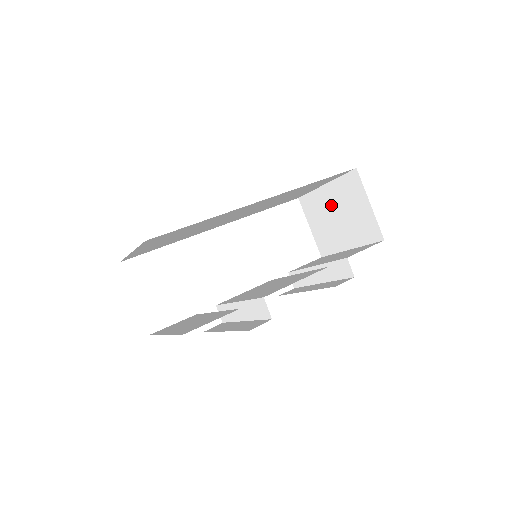
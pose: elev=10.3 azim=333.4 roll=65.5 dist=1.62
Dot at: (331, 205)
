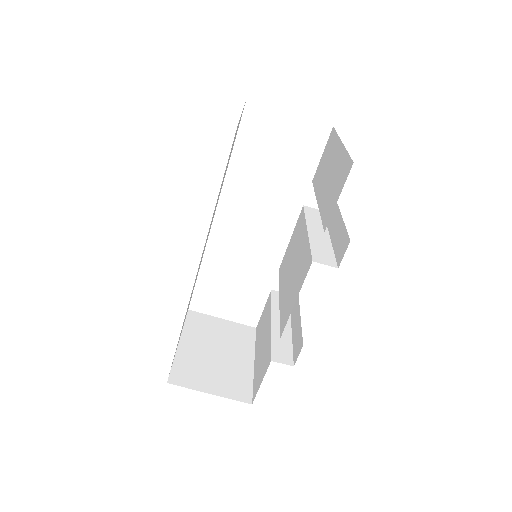
Dot at: occluded
